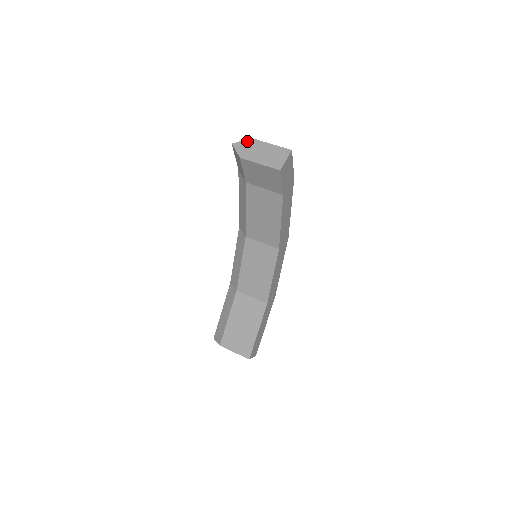
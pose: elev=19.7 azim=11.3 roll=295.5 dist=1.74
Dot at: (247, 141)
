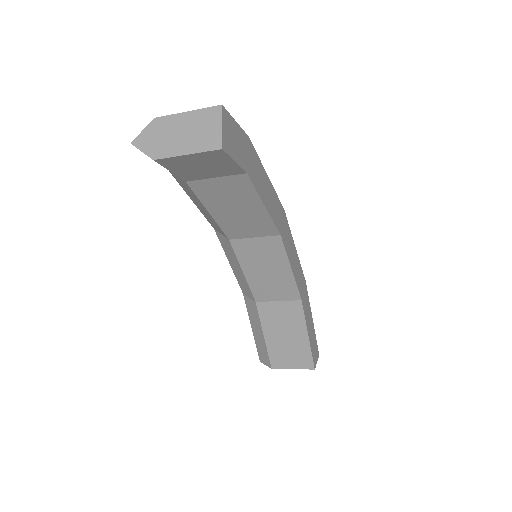
Dot at: (150, 127)
